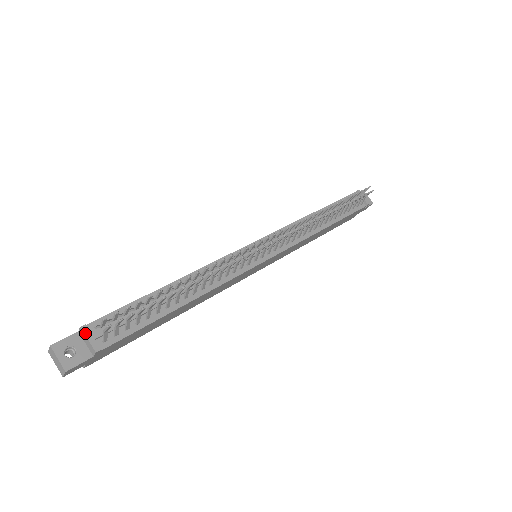
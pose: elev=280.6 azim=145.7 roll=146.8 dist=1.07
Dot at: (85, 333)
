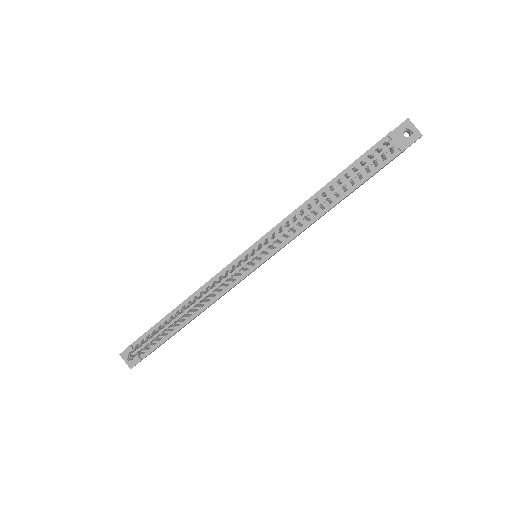
Dot at: occluded
